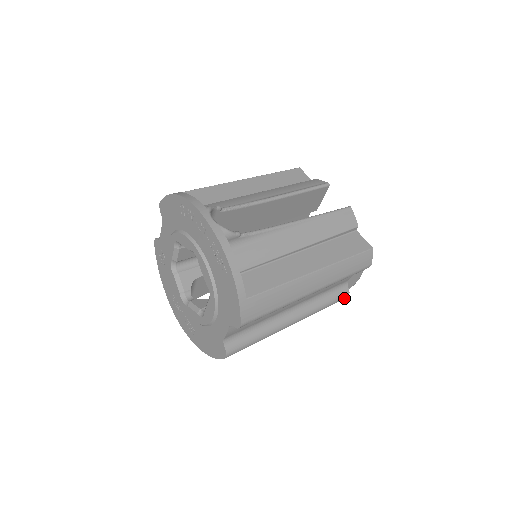
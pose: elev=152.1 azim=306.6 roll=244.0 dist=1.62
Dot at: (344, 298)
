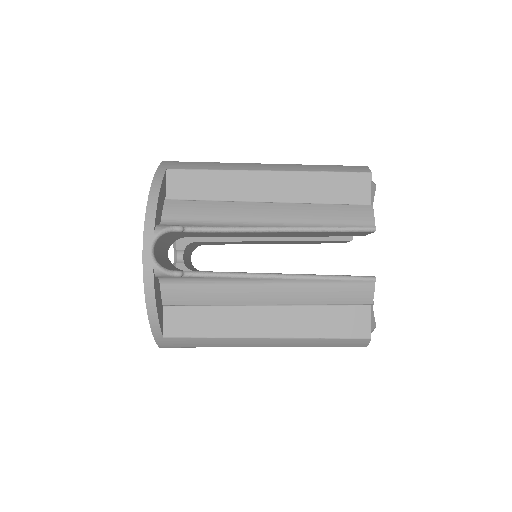
Dot at: occluded
